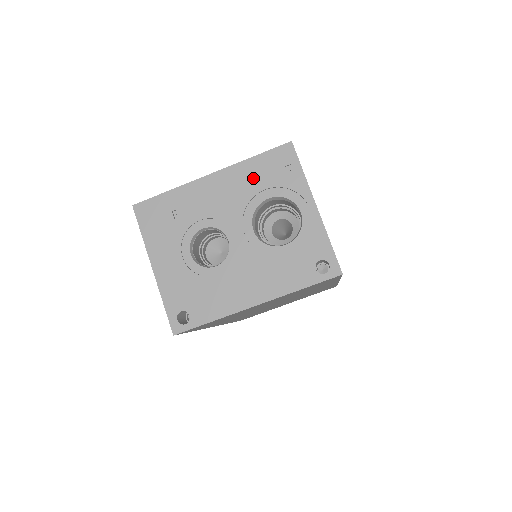
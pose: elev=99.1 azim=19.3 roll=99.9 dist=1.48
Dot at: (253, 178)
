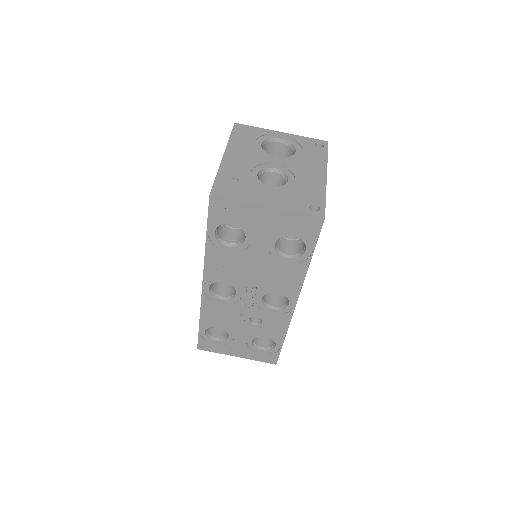
Dot at: (243, 143)
